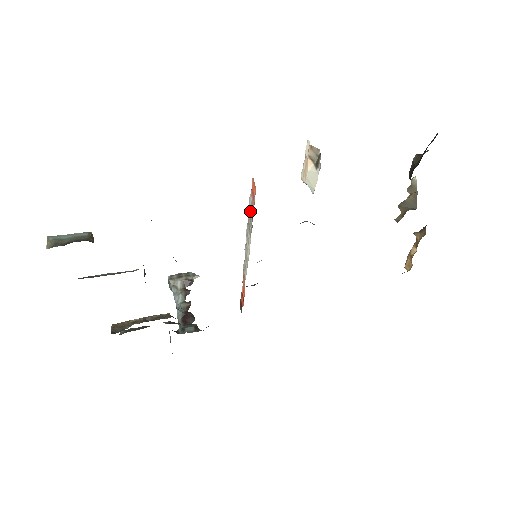
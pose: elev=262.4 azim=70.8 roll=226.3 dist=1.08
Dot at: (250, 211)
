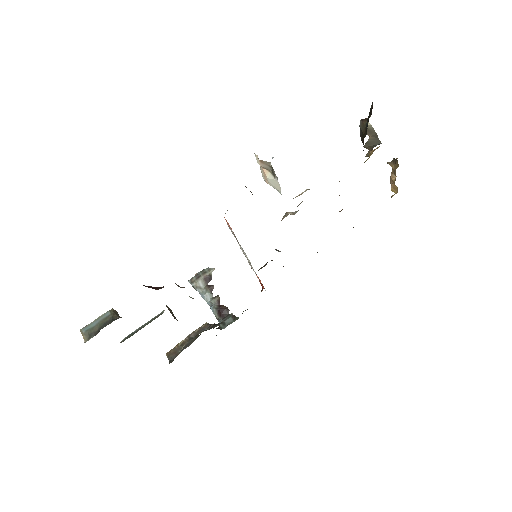
Dot at: (233, 234)
